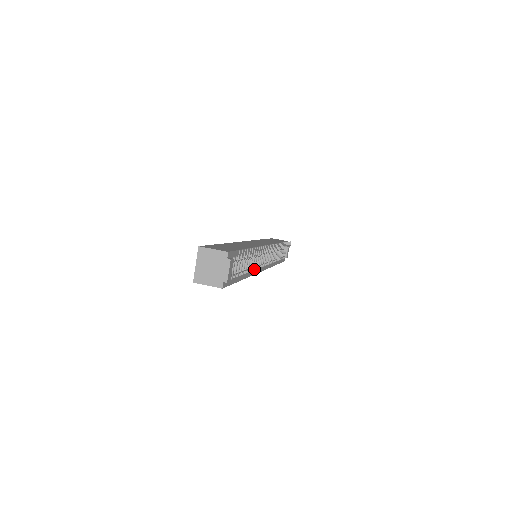
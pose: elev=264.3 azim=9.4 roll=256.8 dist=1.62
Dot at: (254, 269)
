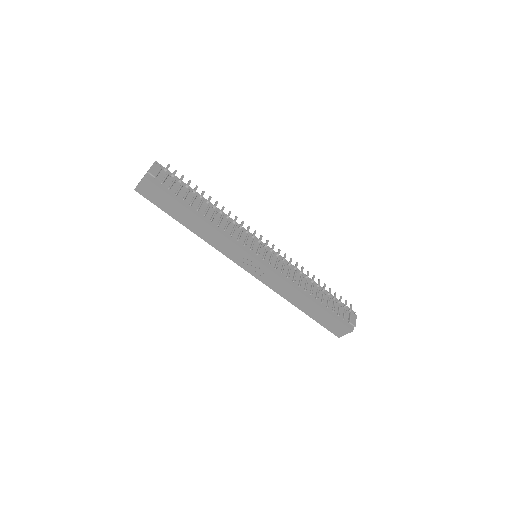
Dot at: (224, 229)
